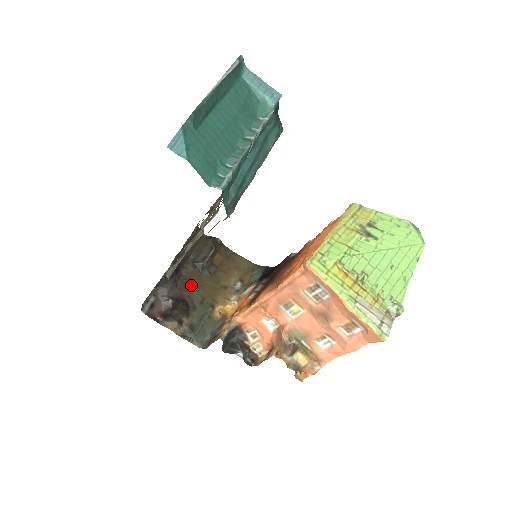
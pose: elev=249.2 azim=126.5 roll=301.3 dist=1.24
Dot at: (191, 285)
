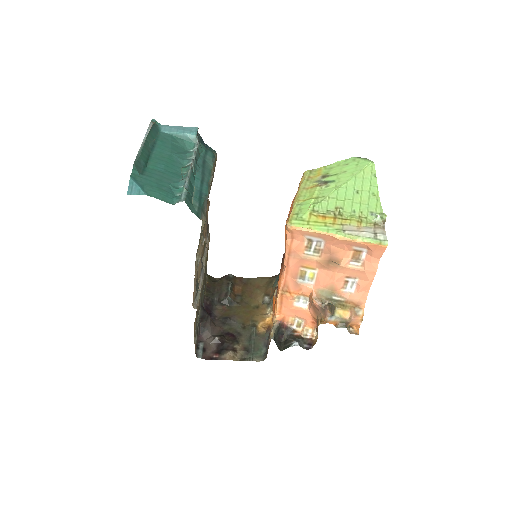
Dot at: (227, 319)
